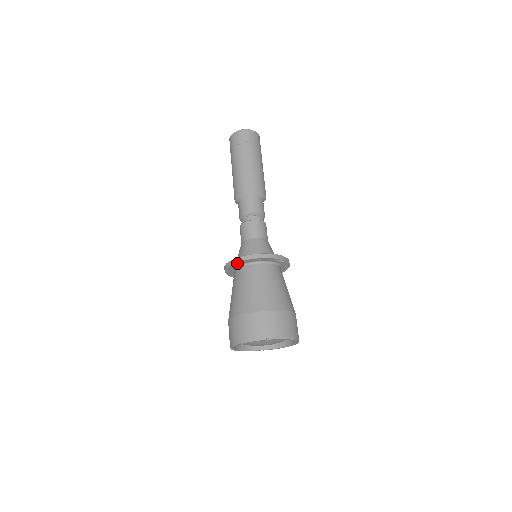
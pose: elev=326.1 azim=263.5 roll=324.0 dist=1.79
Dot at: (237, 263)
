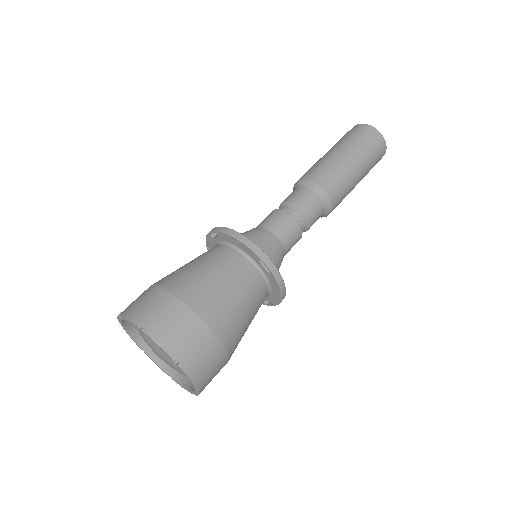
Dot at: (216, 236)
